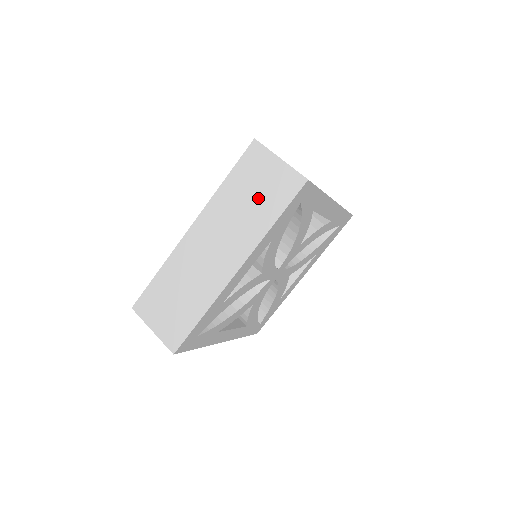
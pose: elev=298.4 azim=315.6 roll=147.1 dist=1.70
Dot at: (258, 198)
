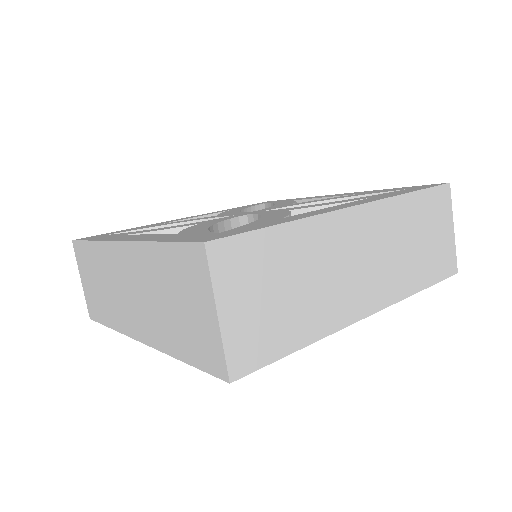
Dot at: (178, 315)
